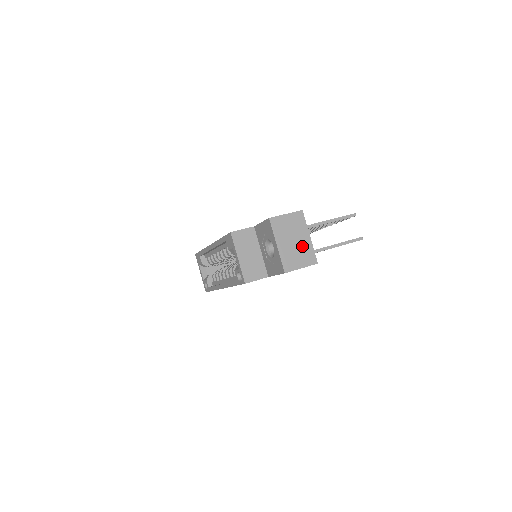
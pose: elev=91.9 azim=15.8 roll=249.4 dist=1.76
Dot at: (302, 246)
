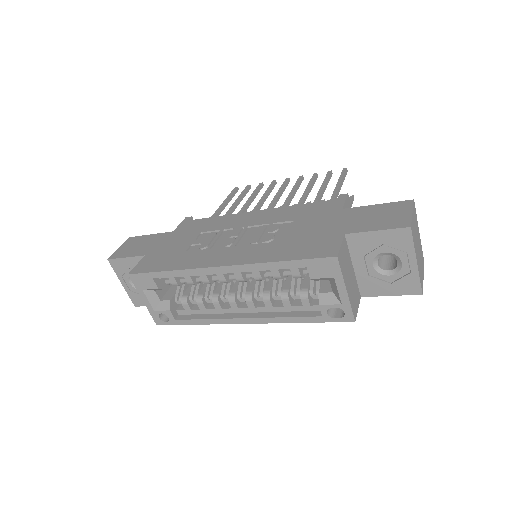
Dot at: (420, 249)
